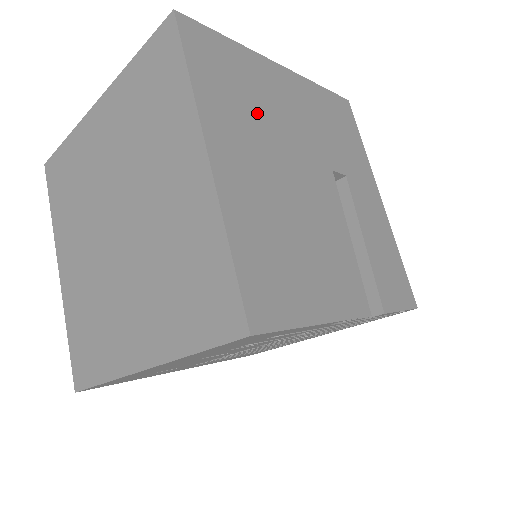
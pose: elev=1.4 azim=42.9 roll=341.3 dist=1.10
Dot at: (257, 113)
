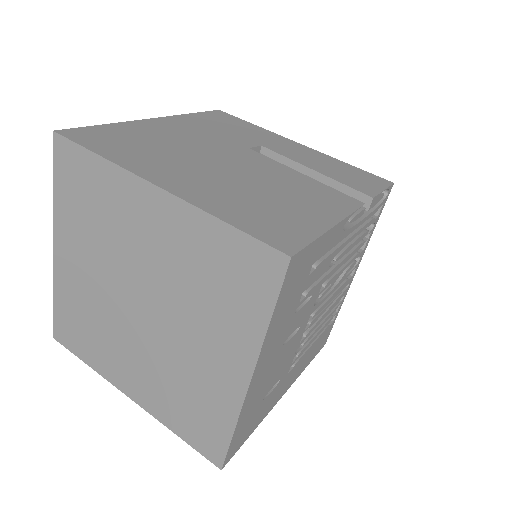
Dot at: (165, 149)
